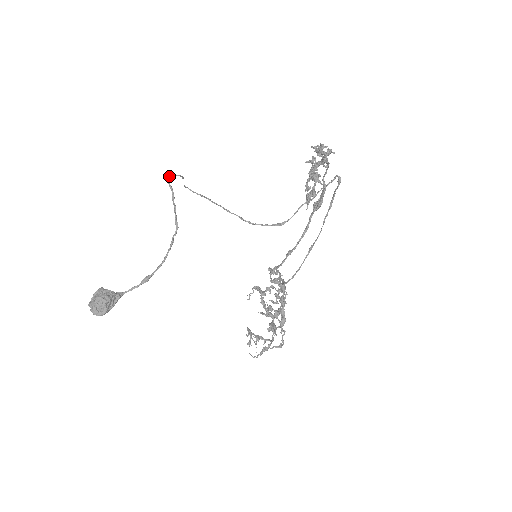
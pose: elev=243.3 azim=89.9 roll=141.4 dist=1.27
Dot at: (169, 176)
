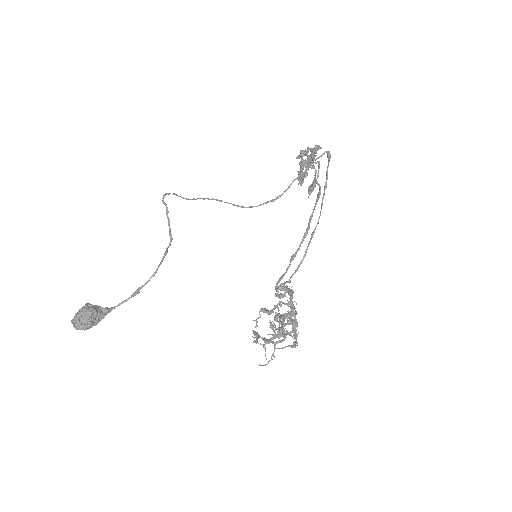
Dot at: (163, 195)
